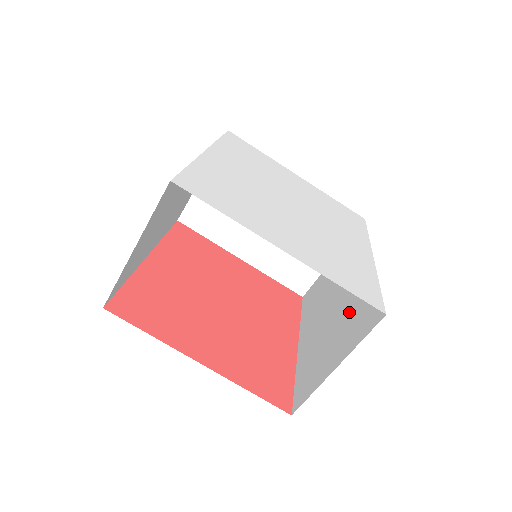
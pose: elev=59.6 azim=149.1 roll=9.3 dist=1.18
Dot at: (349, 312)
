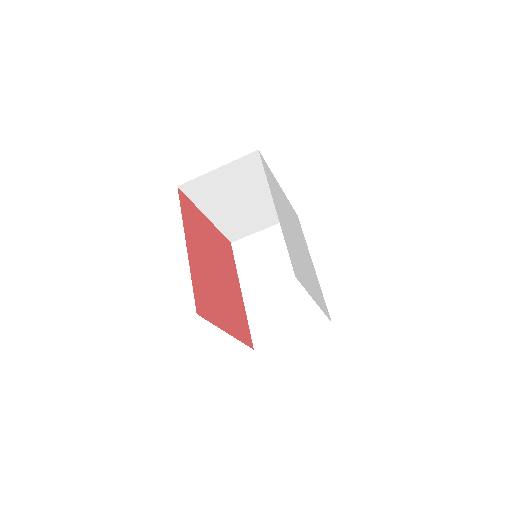
Dot at: (297, 299)
